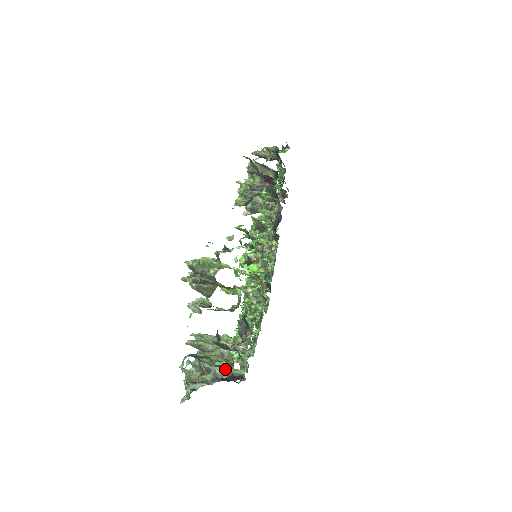
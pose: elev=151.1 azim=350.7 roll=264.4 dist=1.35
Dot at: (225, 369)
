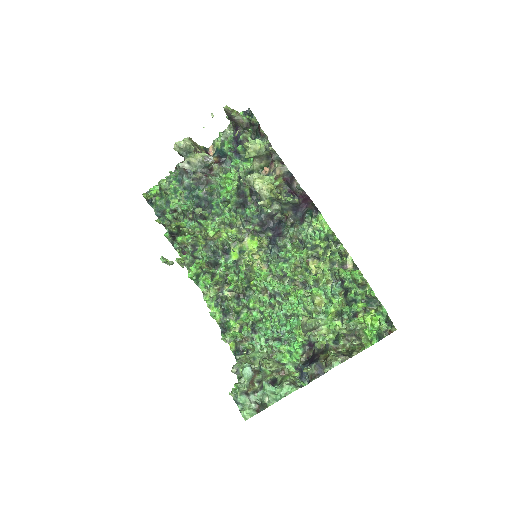
Dot at: (271, 378)
